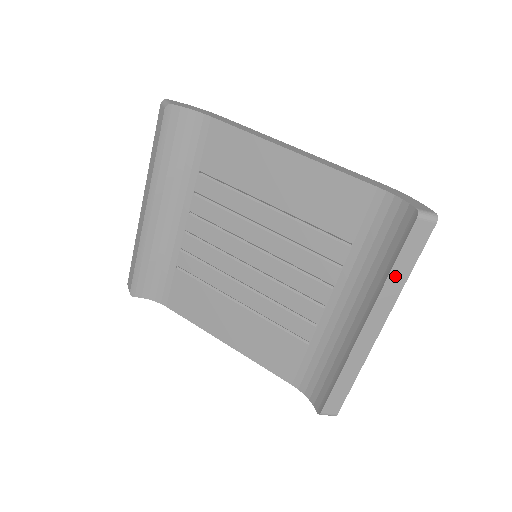
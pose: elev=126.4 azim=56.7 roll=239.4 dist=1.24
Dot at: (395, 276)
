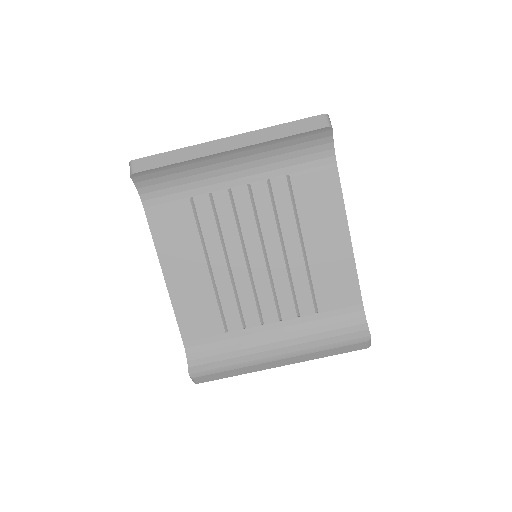
Dot at: (325, 352)
